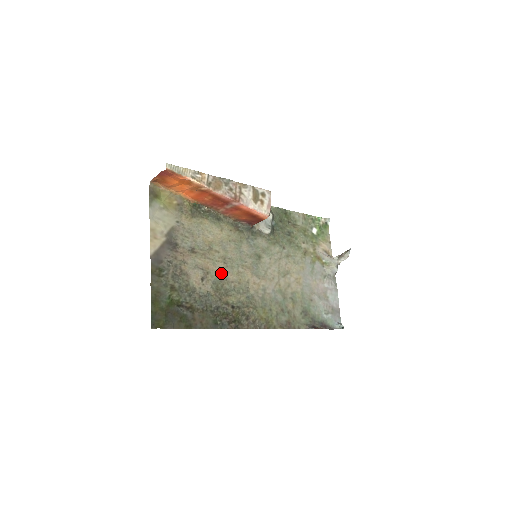
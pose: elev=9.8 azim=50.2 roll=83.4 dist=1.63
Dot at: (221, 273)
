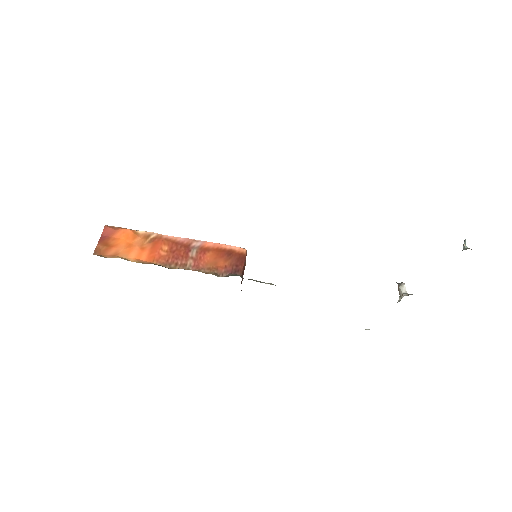
Dot at: occluded
